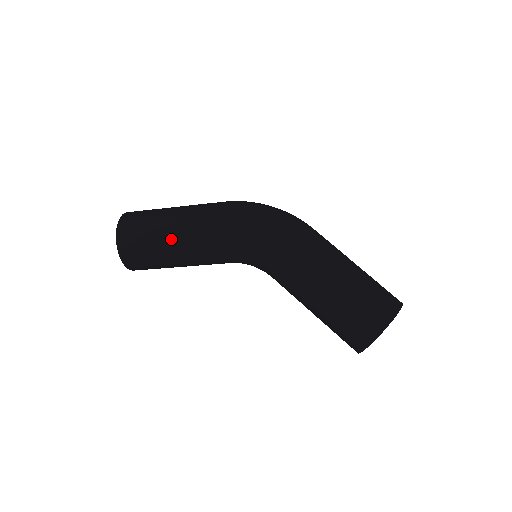
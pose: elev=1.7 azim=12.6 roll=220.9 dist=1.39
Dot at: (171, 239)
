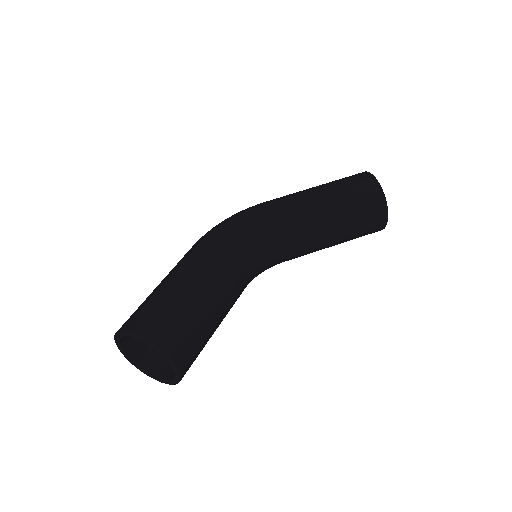
Dot at: (184, 281)
